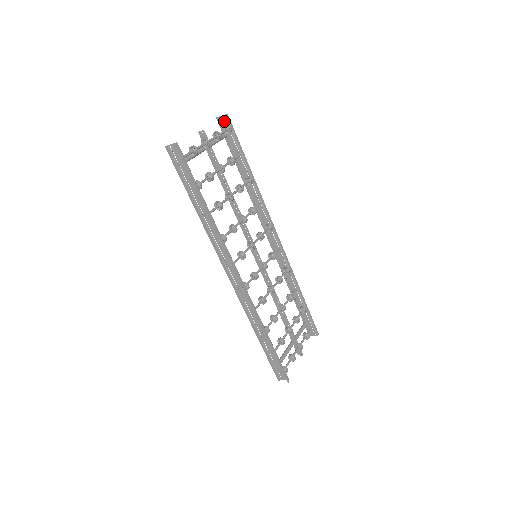
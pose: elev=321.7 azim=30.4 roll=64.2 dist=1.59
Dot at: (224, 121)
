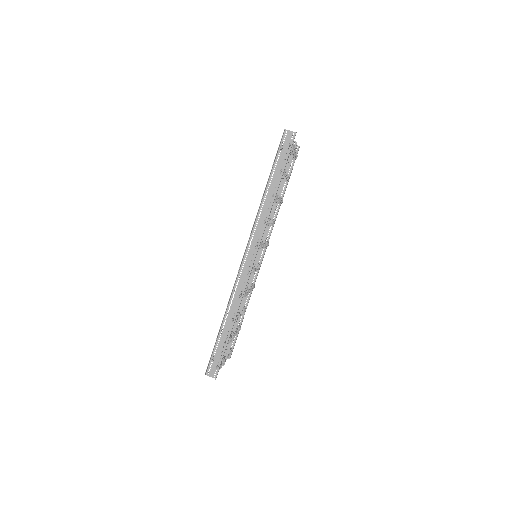
Dot at: occluded
